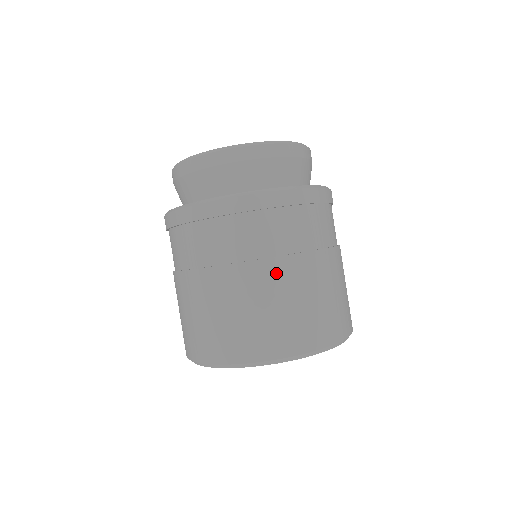
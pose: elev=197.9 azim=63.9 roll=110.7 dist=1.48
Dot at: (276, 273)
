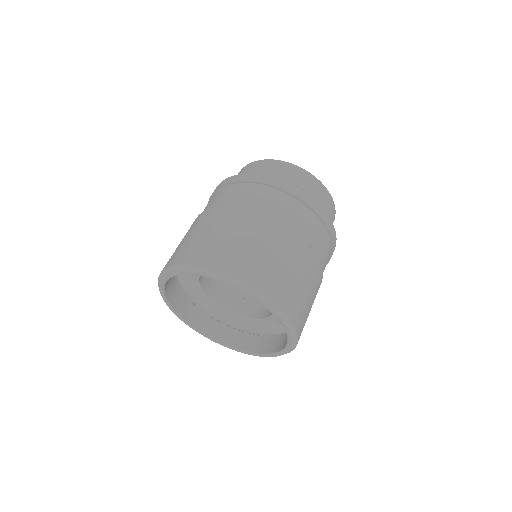
Dot at: (229, 215)
